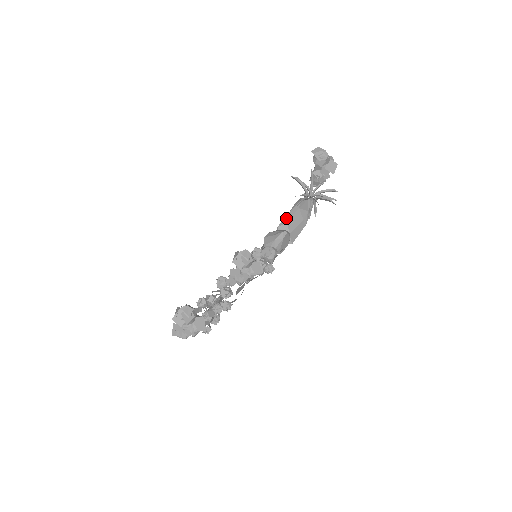
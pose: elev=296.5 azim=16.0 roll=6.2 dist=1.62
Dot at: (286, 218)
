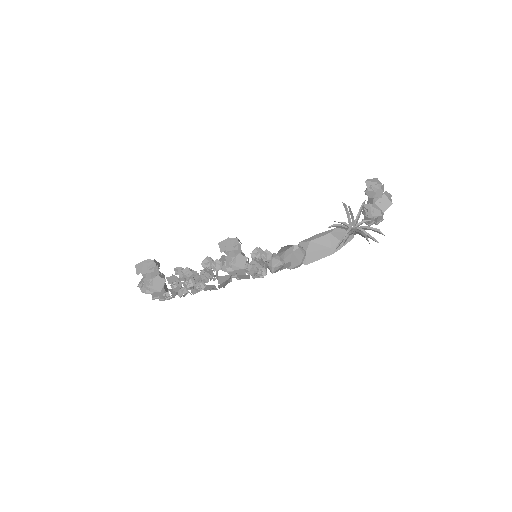
Dot at: (312, 237)
